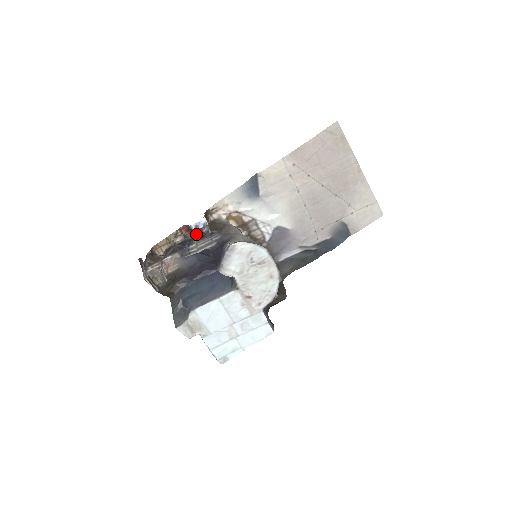
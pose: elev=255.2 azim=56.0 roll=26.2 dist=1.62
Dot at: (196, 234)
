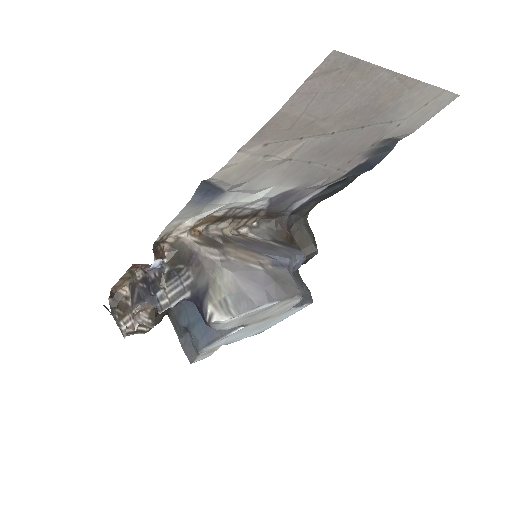
Dot at: occluded
